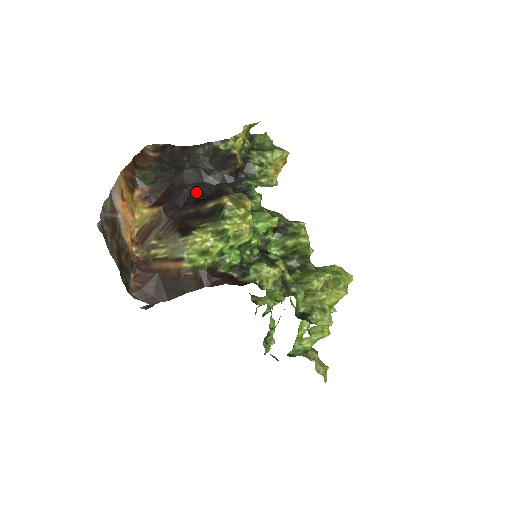
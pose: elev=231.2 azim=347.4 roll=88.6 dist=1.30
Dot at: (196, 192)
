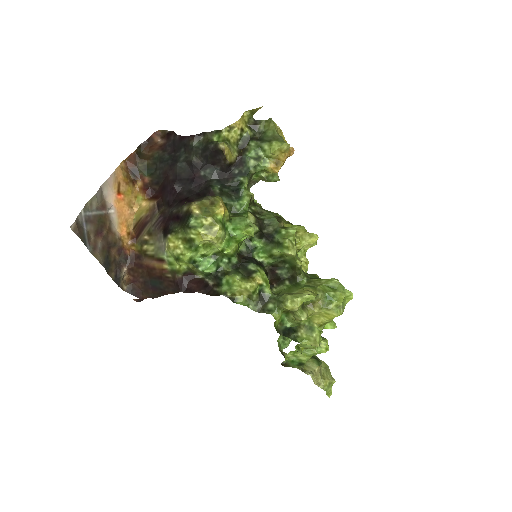
Dot at: (186, 188)
